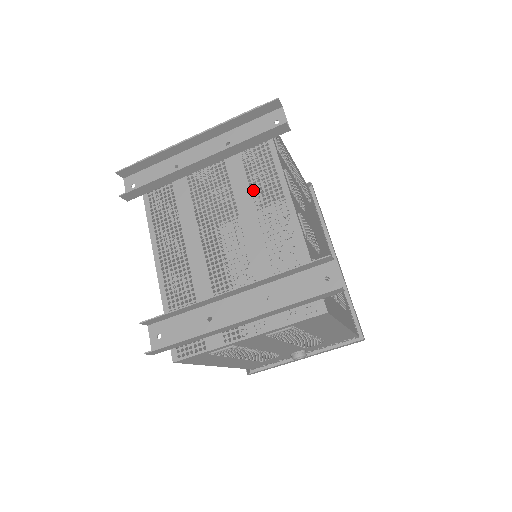
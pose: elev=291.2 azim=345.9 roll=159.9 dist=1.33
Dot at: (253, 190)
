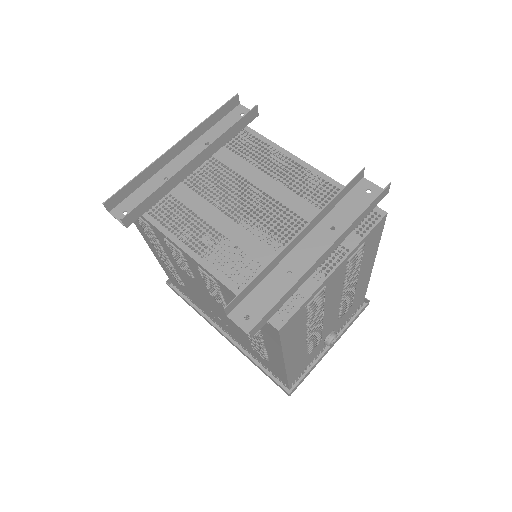
Dot at: (256, 164)
